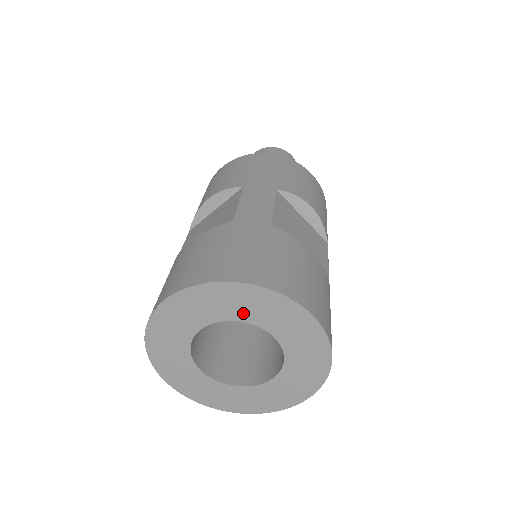
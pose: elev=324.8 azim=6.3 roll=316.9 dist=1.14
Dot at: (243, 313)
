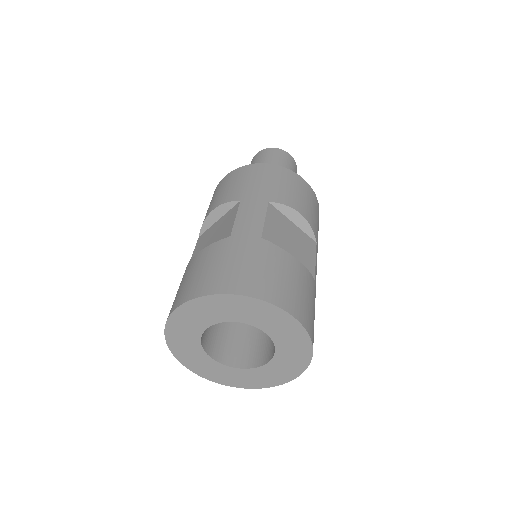
Dot at: (238, 316)
